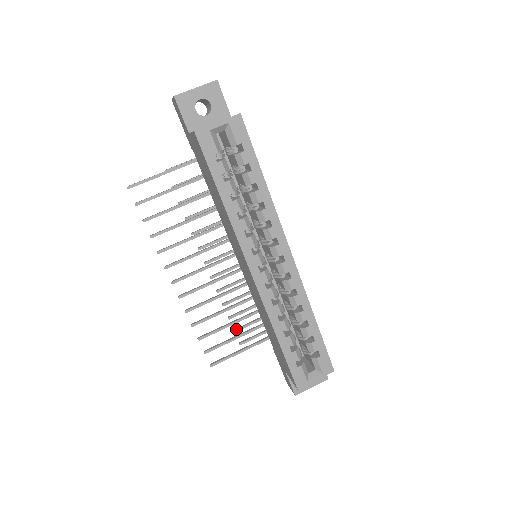
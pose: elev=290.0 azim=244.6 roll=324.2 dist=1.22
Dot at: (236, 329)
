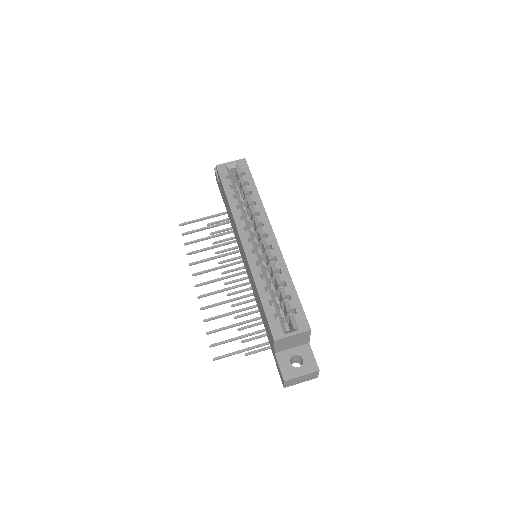
Dot at: (243, 340)
